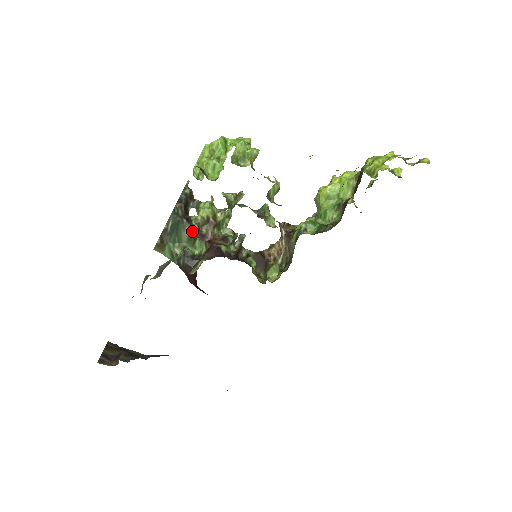
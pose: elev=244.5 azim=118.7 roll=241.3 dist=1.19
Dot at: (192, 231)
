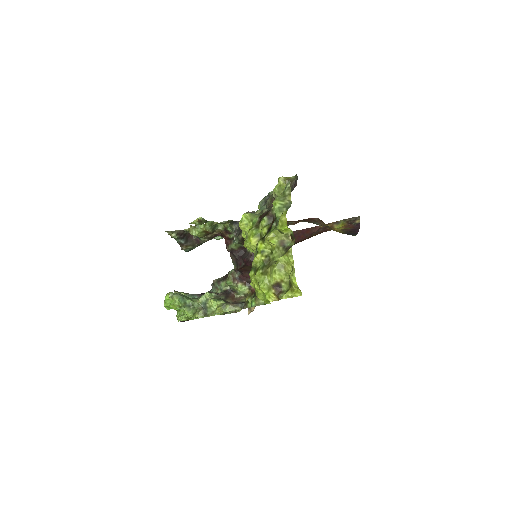
Dot at: occluded
